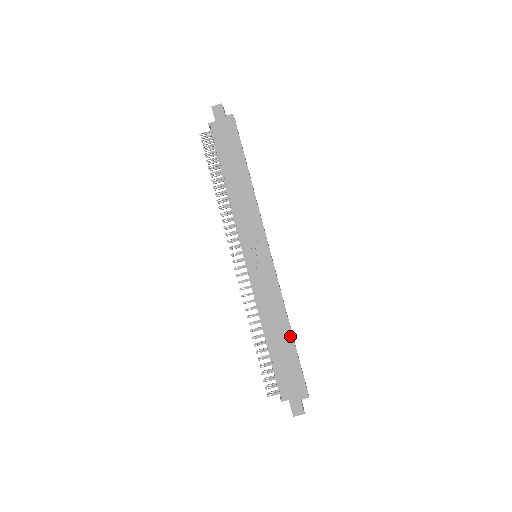
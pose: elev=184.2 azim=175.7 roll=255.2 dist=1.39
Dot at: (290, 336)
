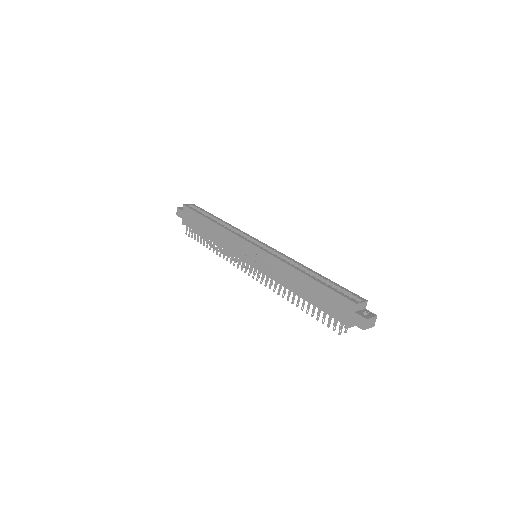
Dot at: (307, 278)
